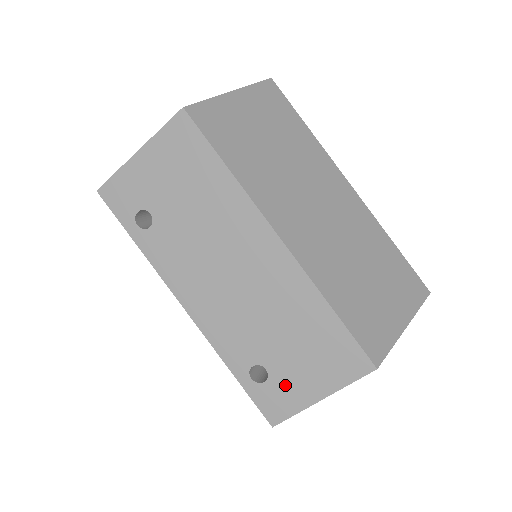
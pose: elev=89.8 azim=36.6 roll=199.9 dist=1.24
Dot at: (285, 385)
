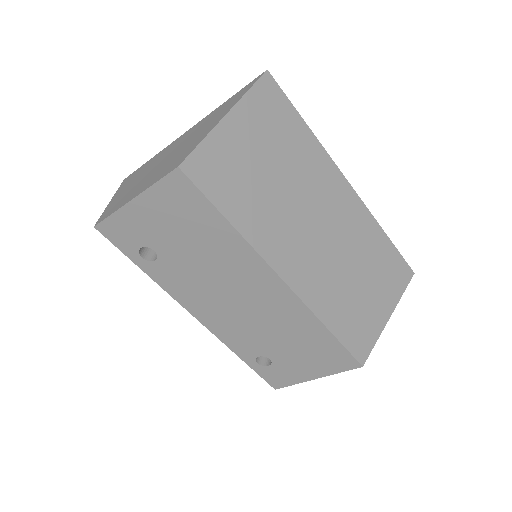
Dot at: (286, 369)
